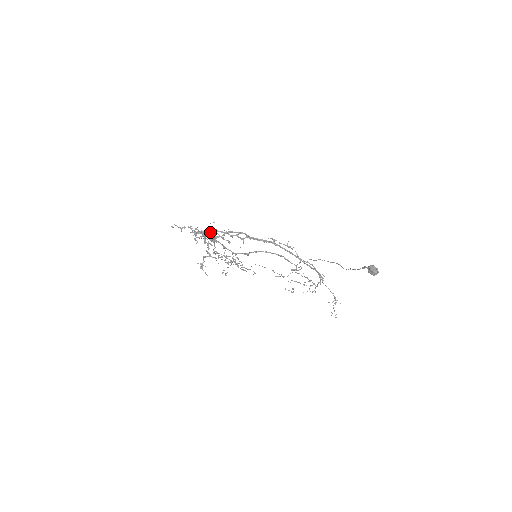
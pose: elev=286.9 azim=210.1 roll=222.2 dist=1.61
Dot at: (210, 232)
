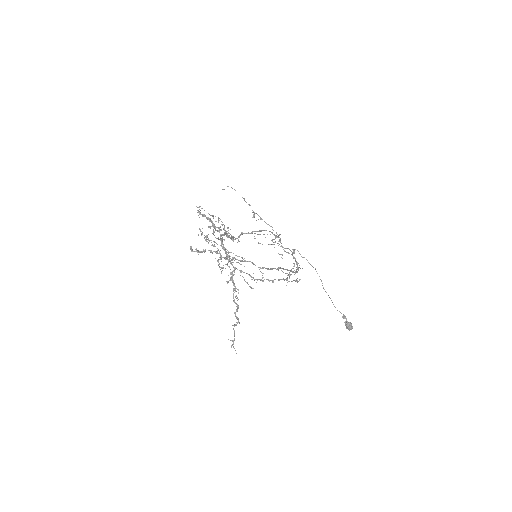
Dot at: (234, 269)
